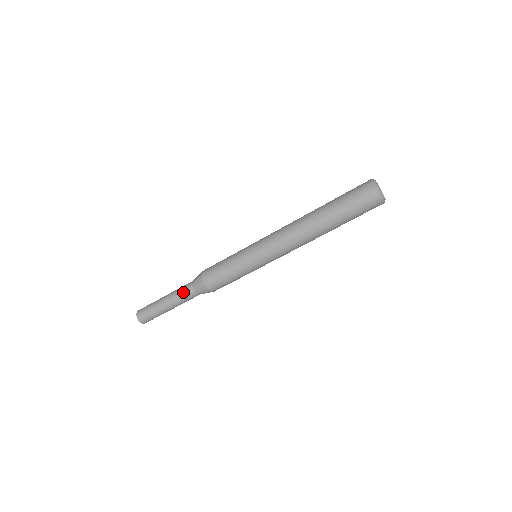
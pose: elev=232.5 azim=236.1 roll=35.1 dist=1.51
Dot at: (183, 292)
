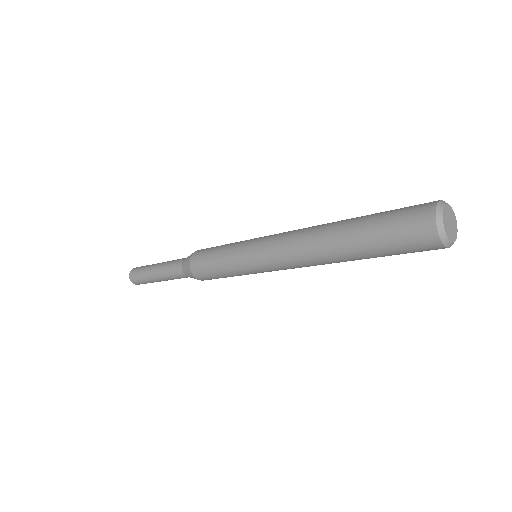
Dot at: (172, 268)
